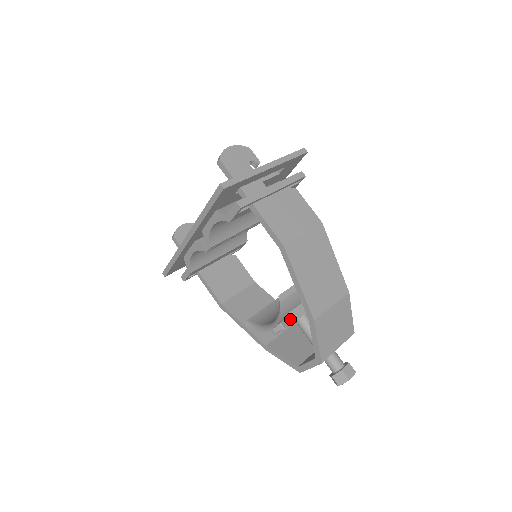
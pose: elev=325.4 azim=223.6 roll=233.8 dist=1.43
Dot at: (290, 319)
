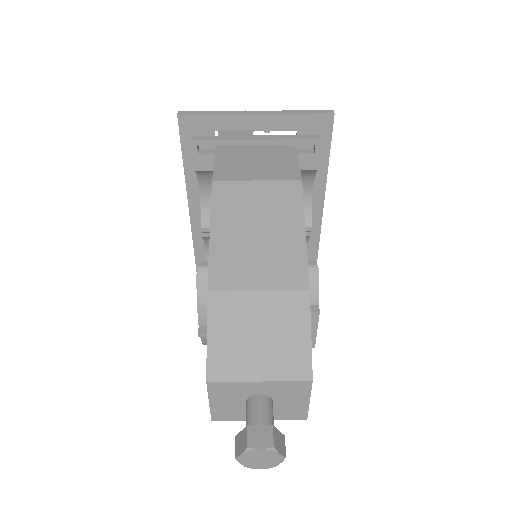
Dot at: occluded
